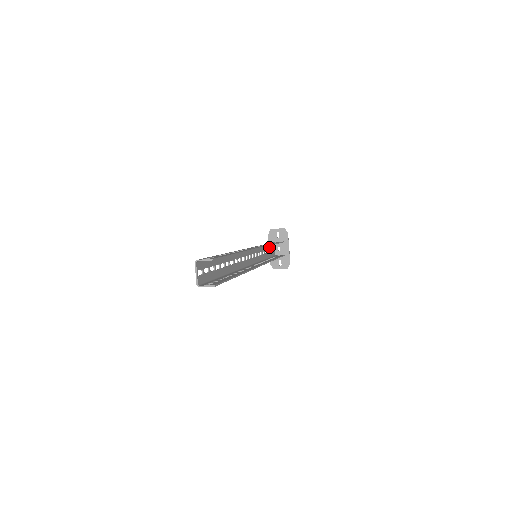
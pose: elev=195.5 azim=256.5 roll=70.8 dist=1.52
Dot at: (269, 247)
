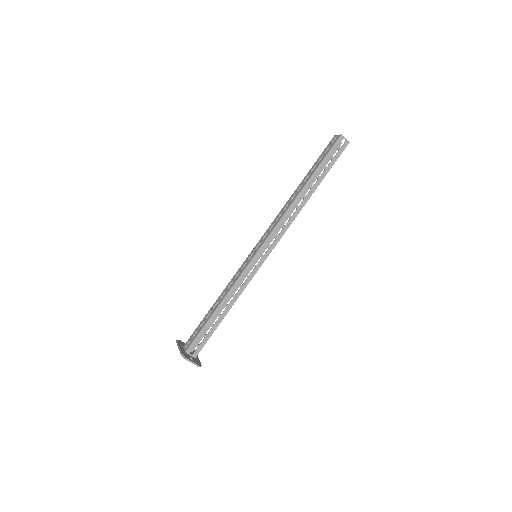
Dot at: (203, 322)
